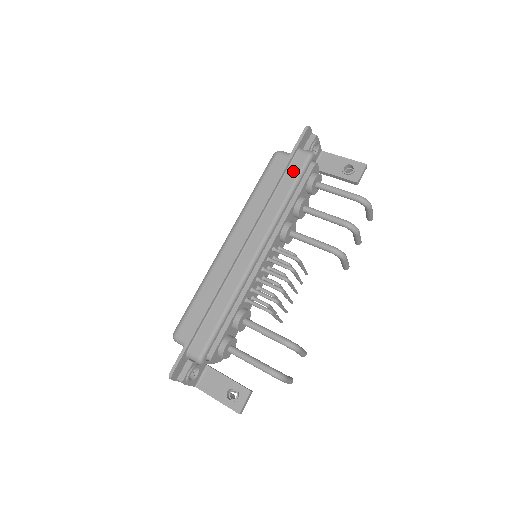
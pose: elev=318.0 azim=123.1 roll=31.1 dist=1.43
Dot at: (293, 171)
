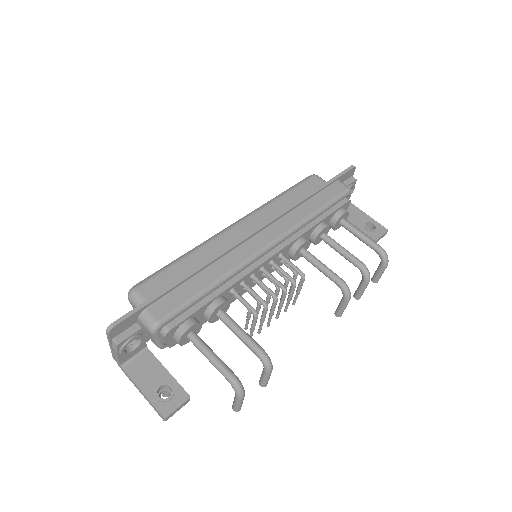
Dot at: (328, 194)
